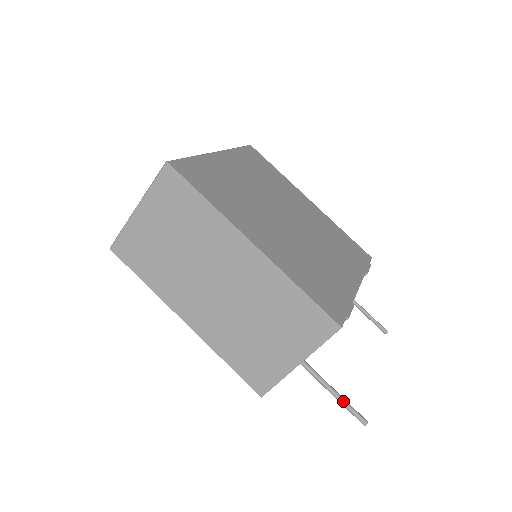
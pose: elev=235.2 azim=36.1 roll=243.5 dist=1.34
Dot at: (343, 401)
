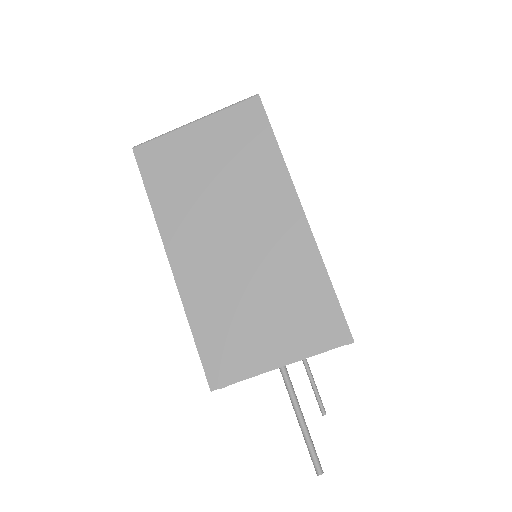
Dot at: (308, 433)
